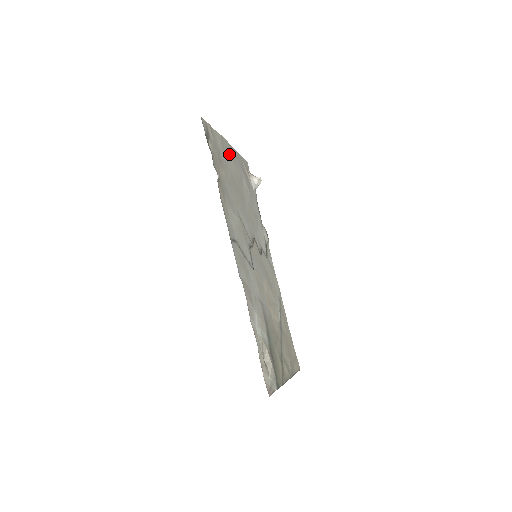
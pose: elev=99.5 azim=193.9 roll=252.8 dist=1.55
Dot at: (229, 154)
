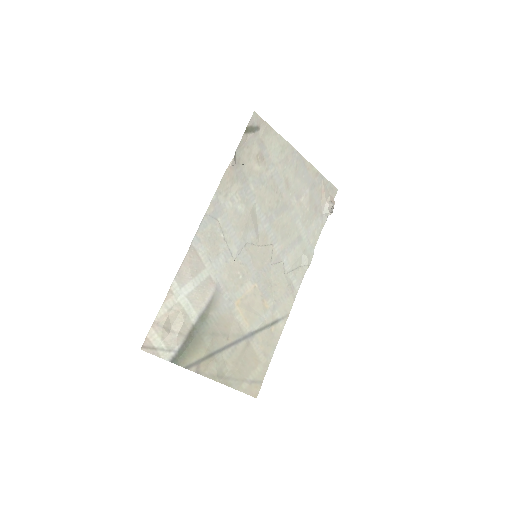
Dot at: (291, 162)
